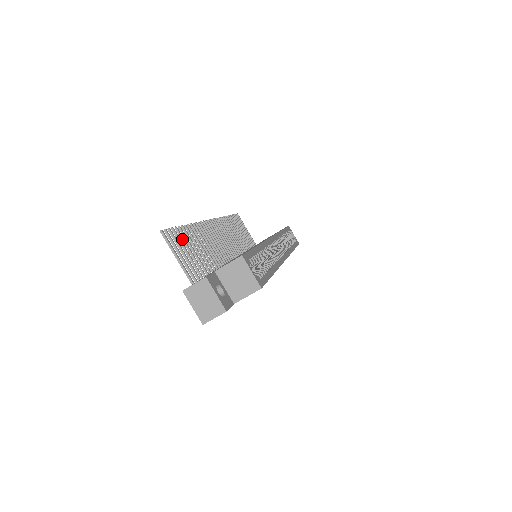
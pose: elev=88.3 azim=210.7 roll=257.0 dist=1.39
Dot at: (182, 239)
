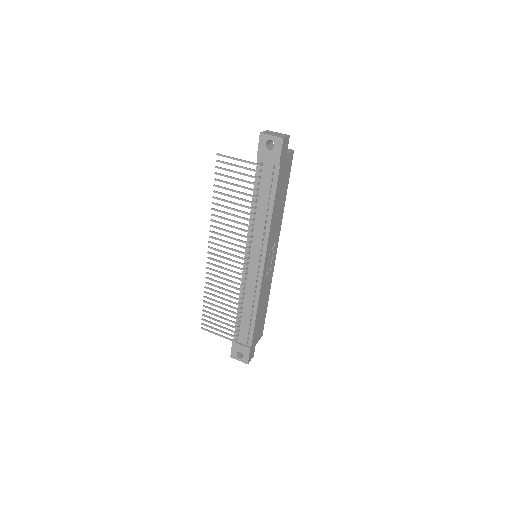
Dot at: (223, 181)
